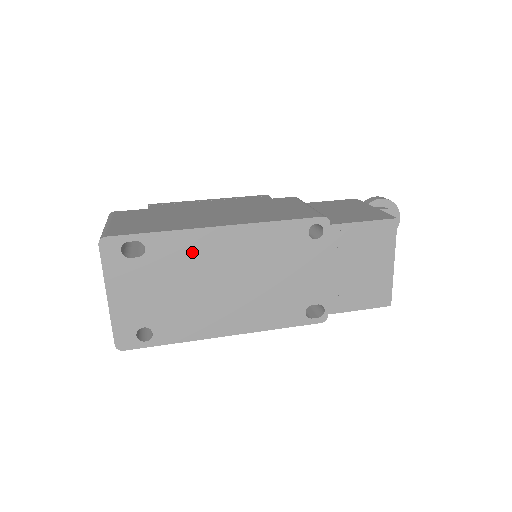
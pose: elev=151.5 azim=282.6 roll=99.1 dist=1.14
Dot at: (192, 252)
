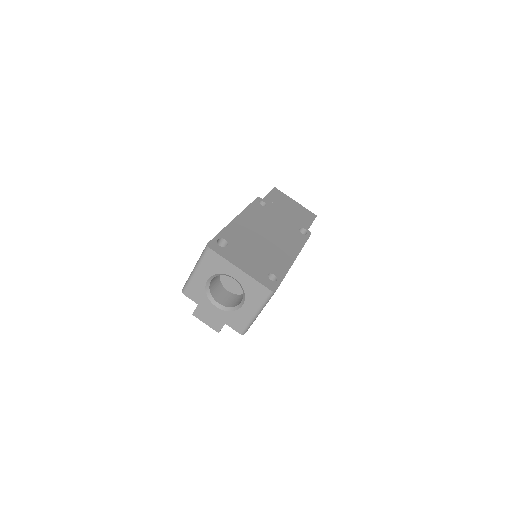
Dot at: (241, 232)
